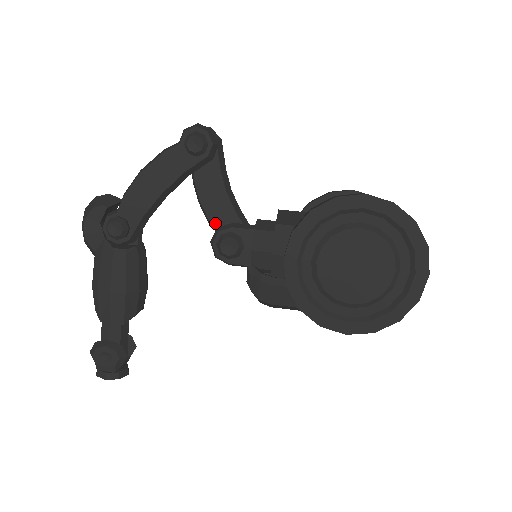
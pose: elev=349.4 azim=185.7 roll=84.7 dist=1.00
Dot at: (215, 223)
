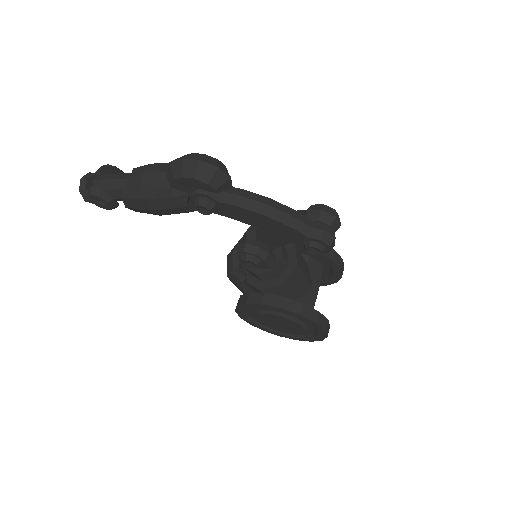
Dot at: (262, 237)
